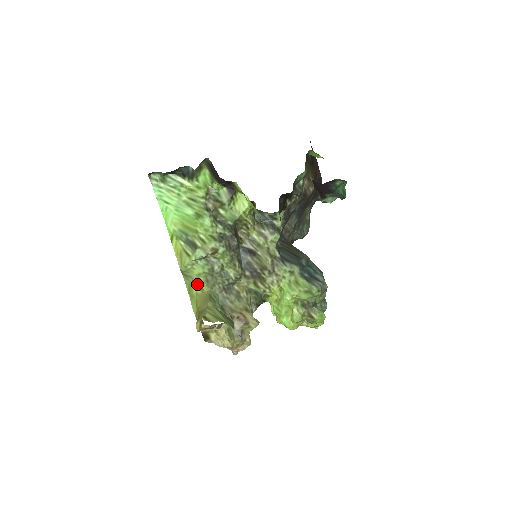
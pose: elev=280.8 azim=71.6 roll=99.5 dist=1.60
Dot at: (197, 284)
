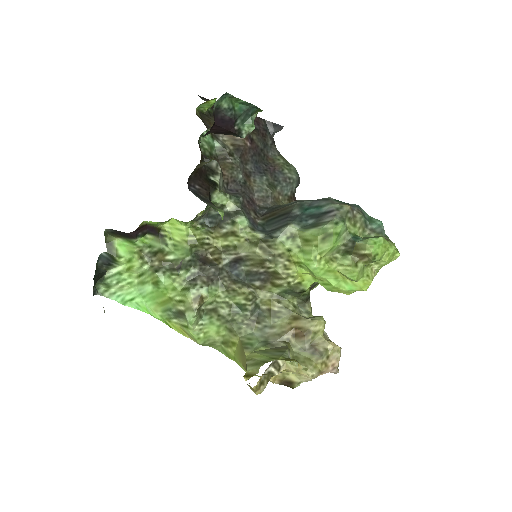
Dot at: (226, 343)
